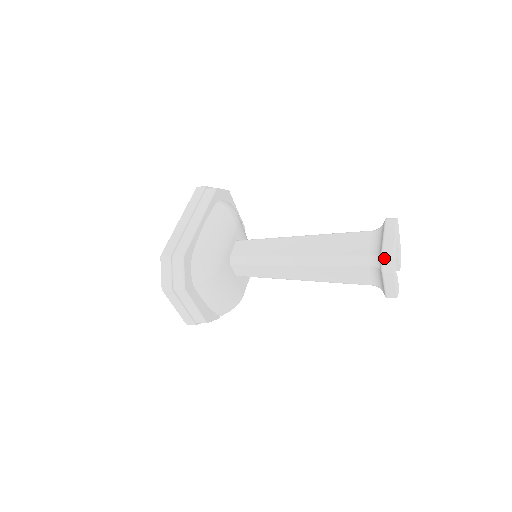
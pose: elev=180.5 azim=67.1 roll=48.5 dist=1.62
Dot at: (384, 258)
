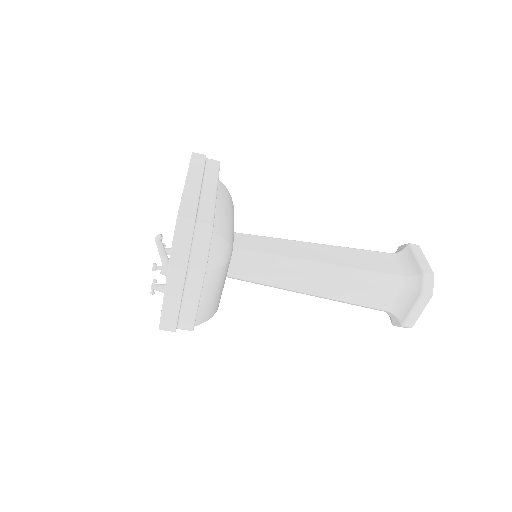
Dot at: (426, 280)
